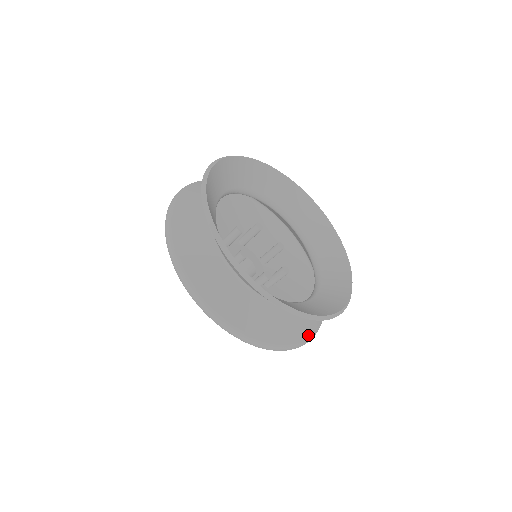
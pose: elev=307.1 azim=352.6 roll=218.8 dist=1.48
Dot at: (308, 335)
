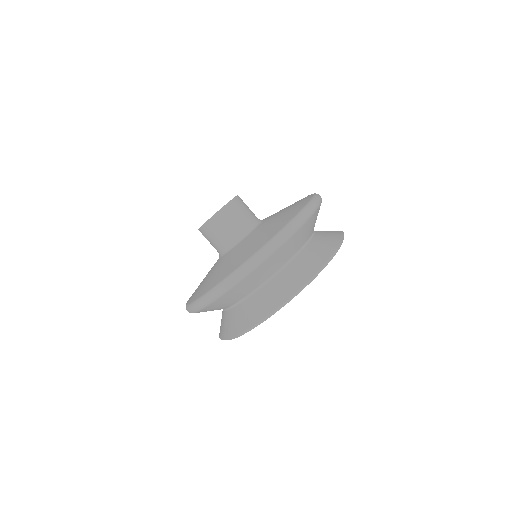
Dot at: occluded
